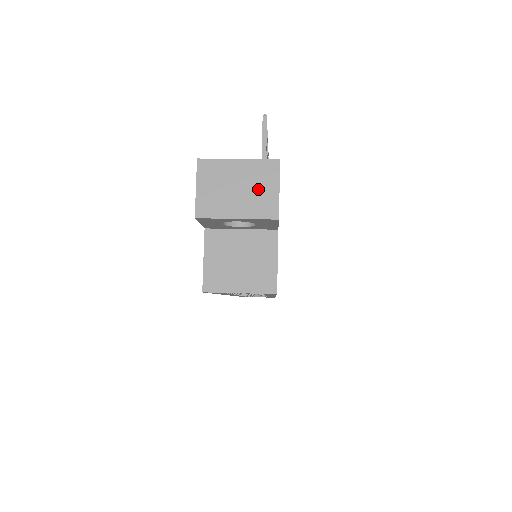
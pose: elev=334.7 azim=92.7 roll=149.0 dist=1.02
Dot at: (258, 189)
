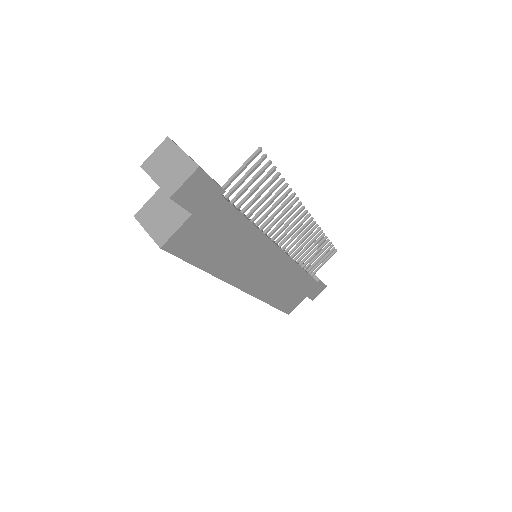
Dot at: (176, 174)
